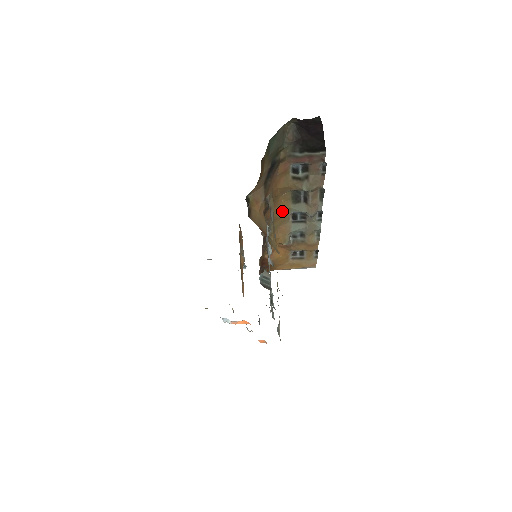
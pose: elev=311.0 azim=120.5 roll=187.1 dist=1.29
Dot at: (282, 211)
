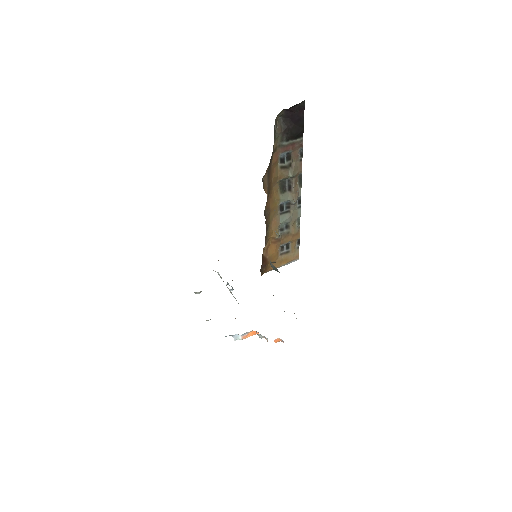
Dot at: (274, 202)
